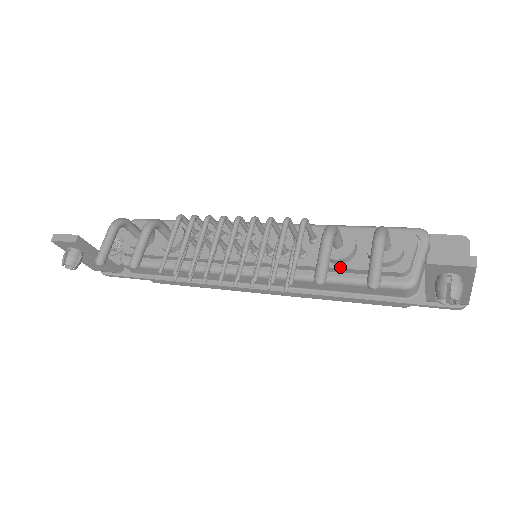
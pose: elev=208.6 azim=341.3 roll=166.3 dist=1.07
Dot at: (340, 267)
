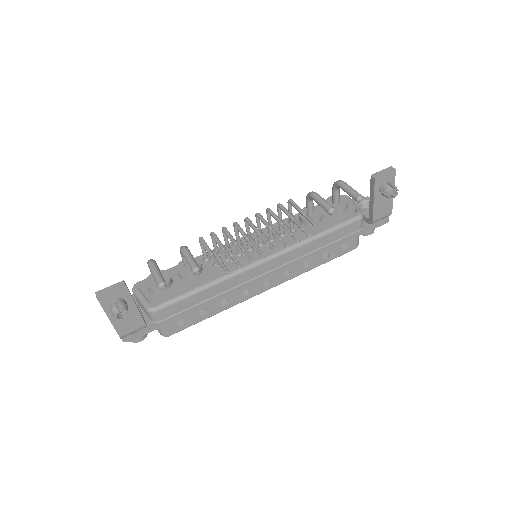
Dot at: (320, 224)
